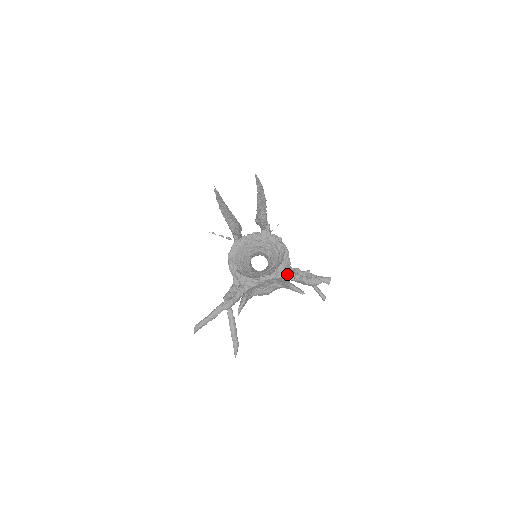
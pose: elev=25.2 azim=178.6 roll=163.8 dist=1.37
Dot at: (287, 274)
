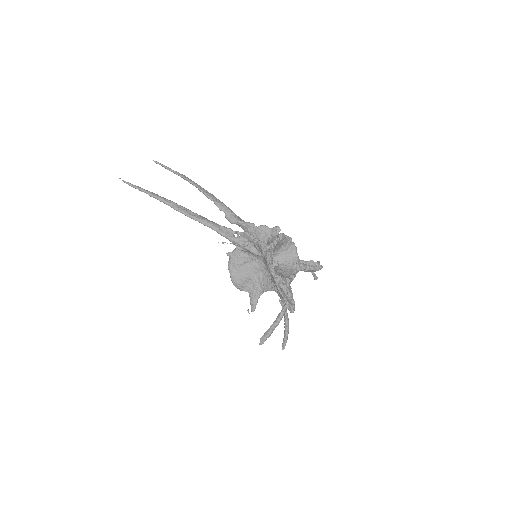
Dot at: (302, 267)
